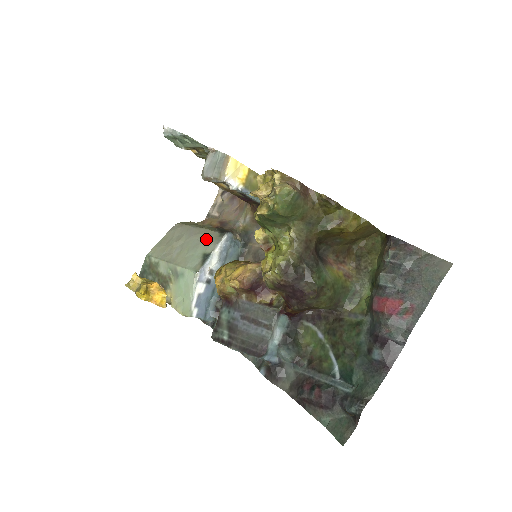
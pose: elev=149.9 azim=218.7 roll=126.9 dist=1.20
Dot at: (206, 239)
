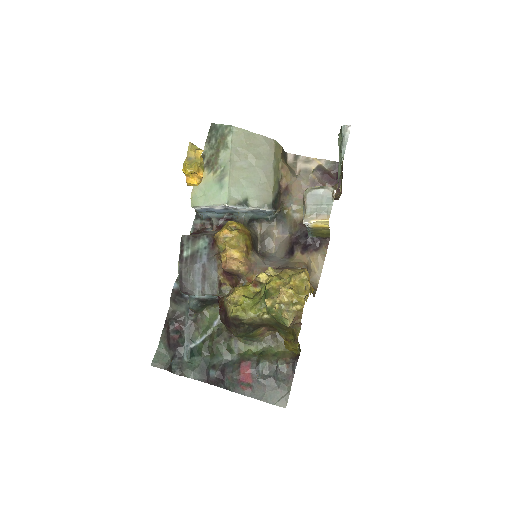
Dot at: (262, 191)
